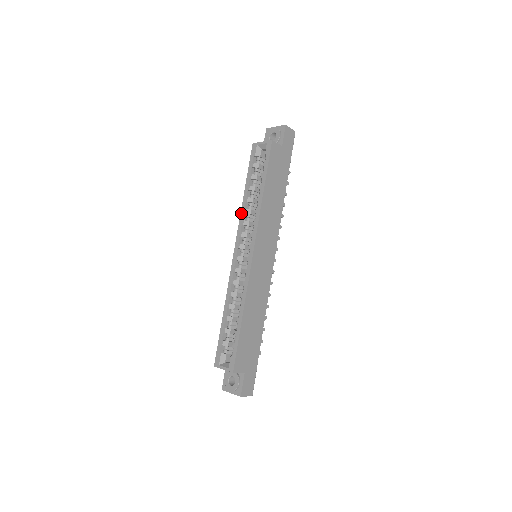
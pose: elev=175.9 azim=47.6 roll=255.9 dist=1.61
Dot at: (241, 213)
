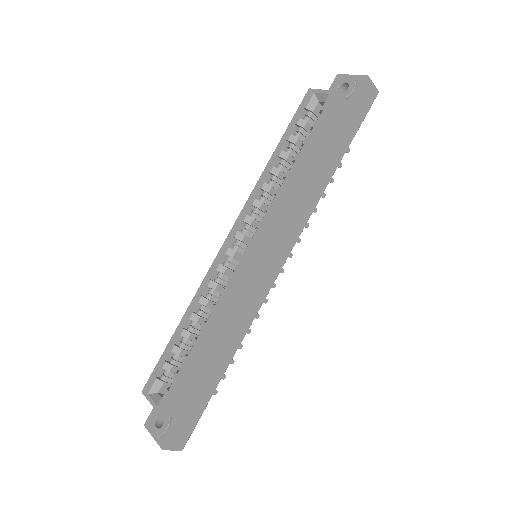
Dot at: (256, 186)
